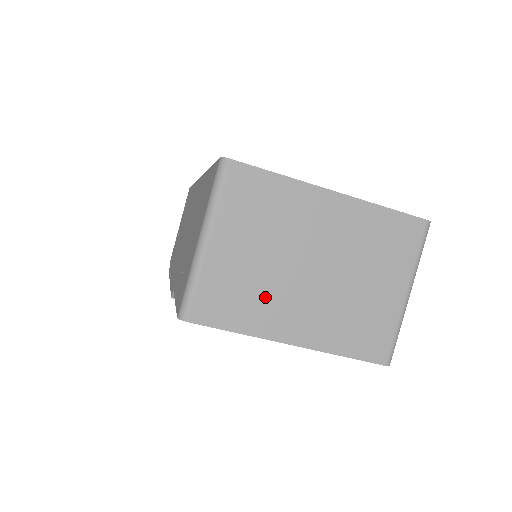
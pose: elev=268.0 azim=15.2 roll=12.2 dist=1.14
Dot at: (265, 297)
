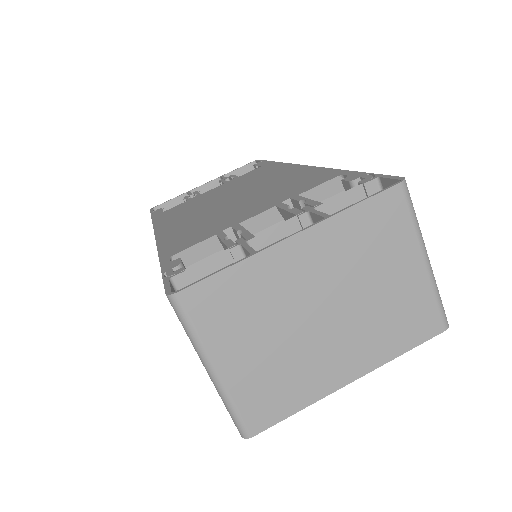
Dot at: (301, 368)
